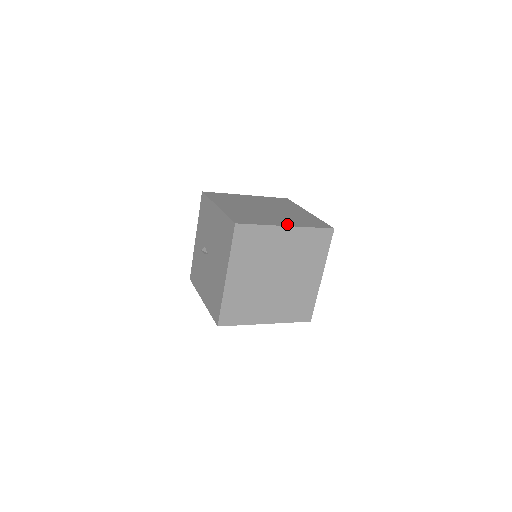
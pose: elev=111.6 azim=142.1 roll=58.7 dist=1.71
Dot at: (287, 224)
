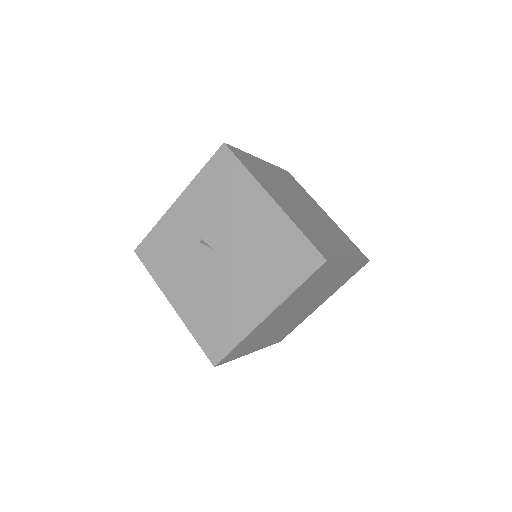
Dot at: (348, 255)
